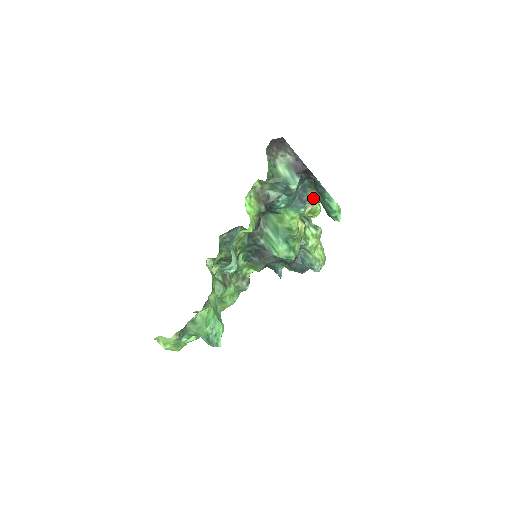
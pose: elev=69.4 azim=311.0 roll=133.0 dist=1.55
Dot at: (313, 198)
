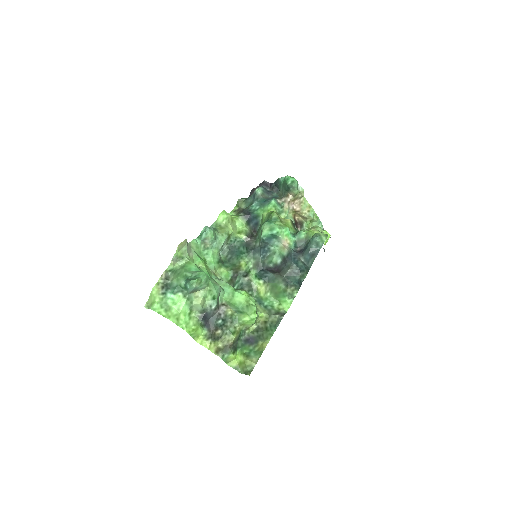
Dot at: (283, 197)
